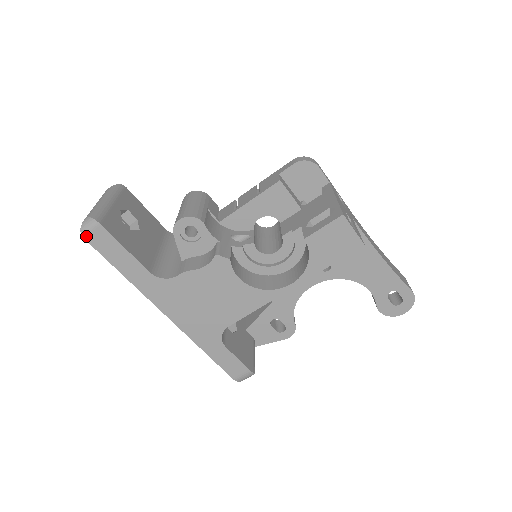
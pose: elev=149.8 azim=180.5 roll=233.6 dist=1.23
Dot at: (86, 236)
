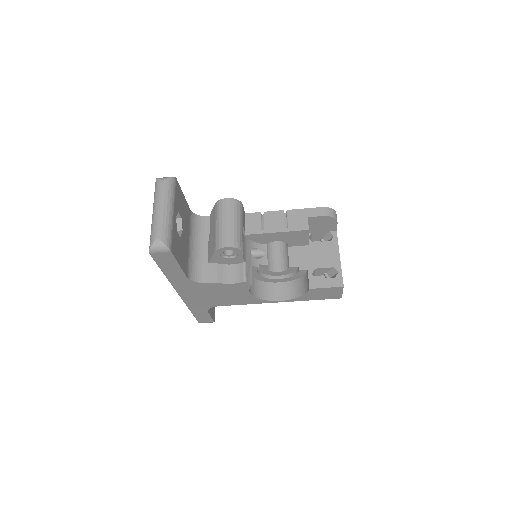
Dot at: (153, 253)
